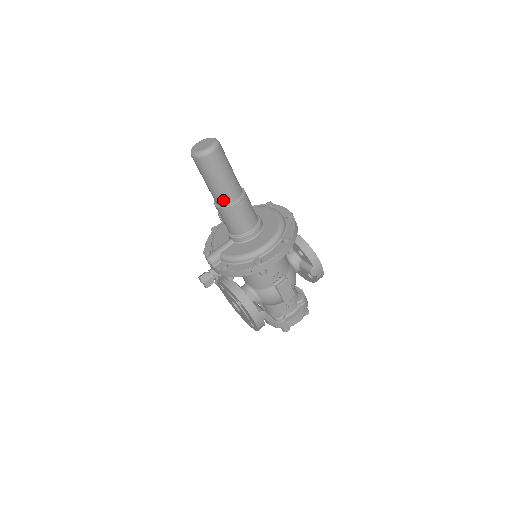
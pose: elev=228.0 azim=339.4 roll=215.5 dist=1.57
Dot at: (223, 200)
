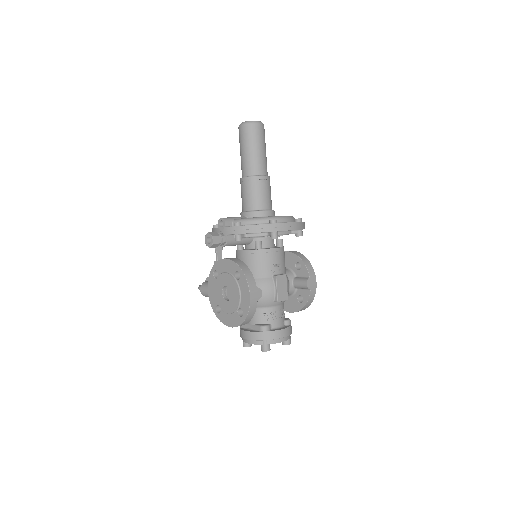
Dot at: (253, 170)
